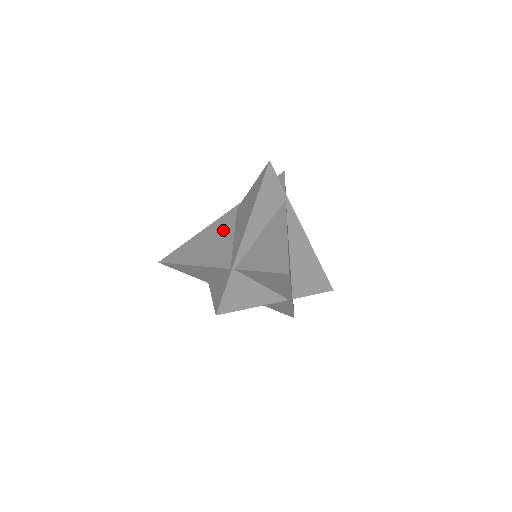
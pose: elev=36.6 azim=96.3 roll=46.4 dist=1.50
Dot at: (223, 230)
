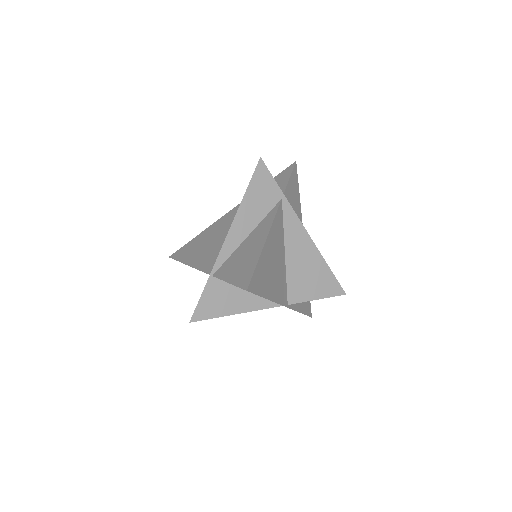
Dot at: (223, 228)
